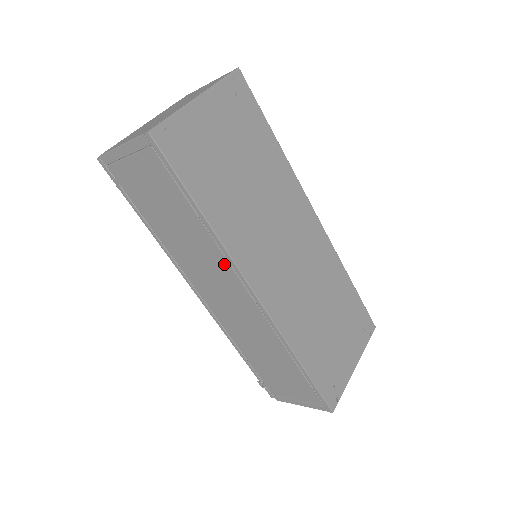
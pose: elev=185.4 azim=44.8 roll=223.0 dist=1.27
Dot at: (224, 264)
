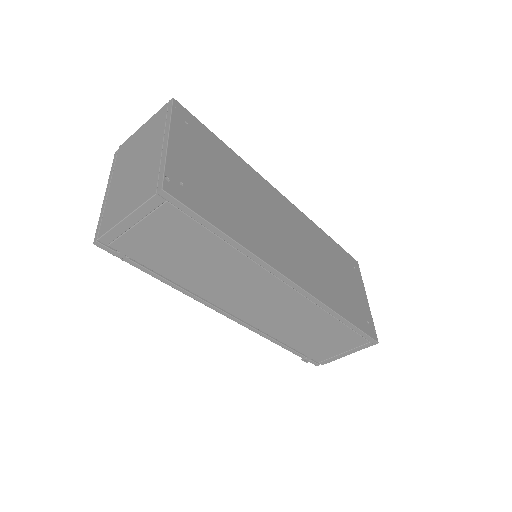
Dot at: (259, 273)
